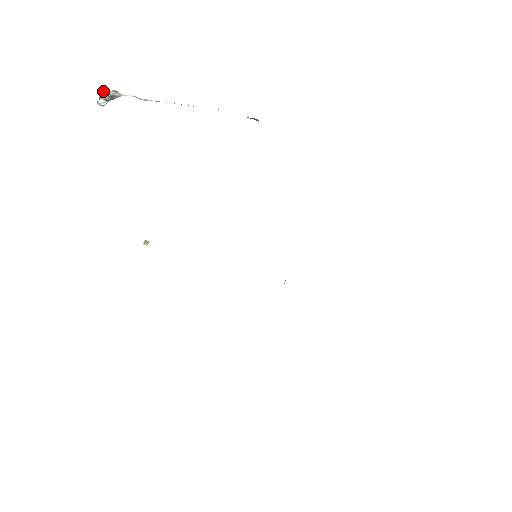
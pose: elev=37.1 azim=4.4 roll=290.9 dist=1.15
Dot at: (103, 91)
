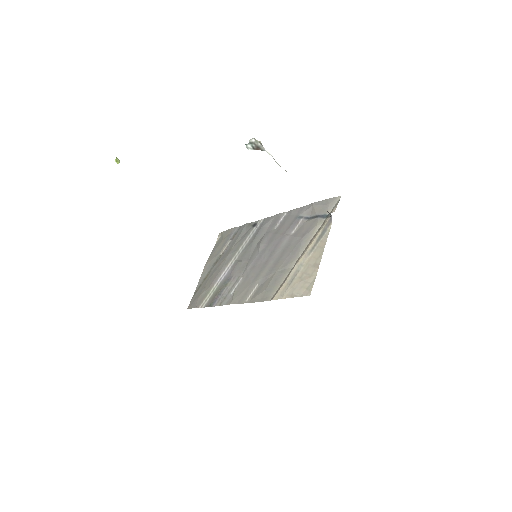
Dot at: (253, 138)
